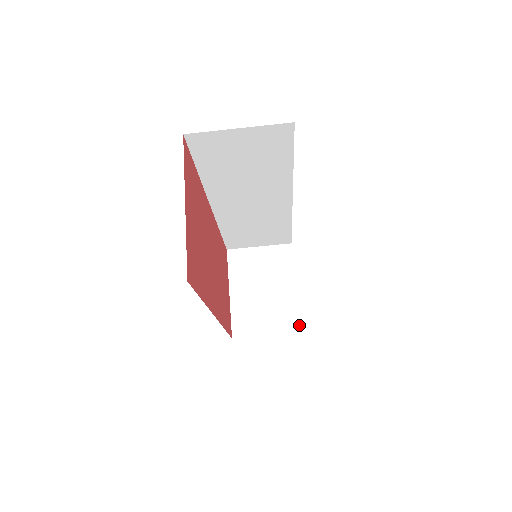
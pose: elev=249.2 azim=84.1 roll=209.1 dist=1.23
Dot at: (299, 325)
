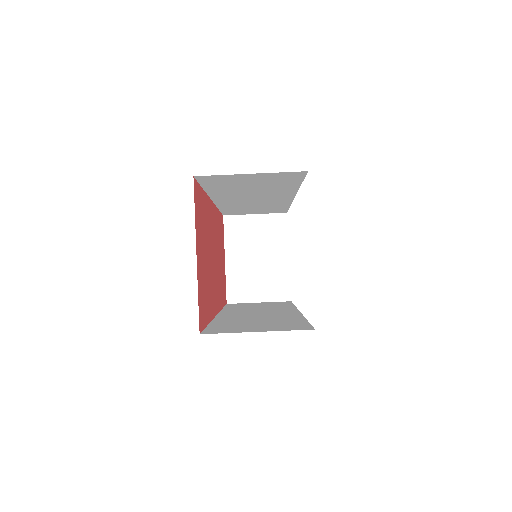
Dot at: (289, 294)
